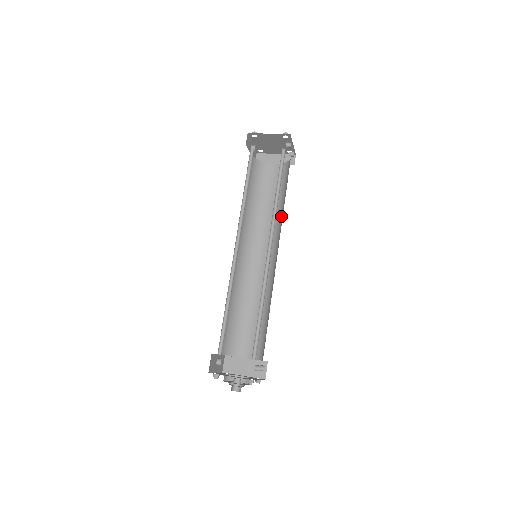
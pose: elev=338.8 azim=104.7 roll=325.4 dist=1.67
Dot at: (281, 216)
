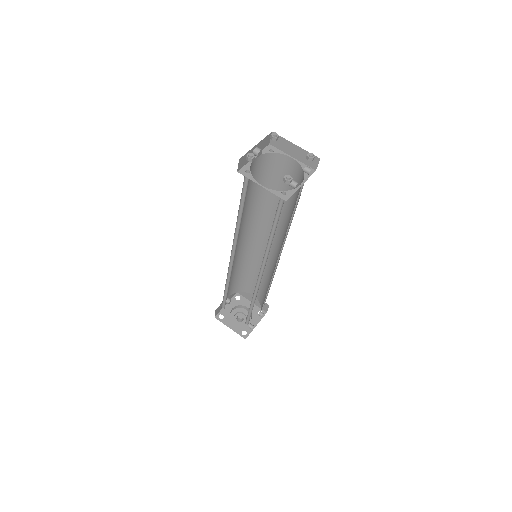
Dot at: (287, 228)
